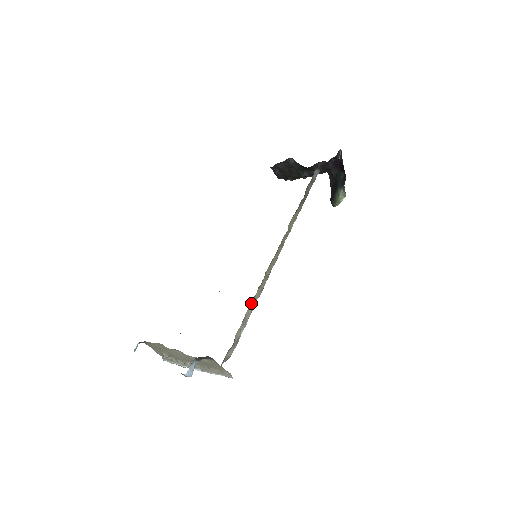
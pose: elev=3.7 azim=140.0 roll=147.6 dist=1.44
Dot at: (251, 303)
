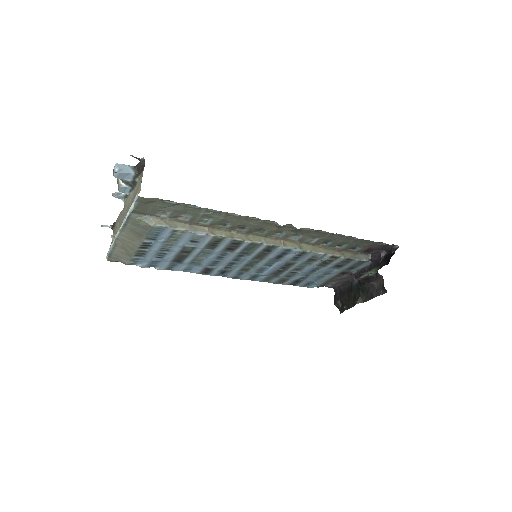
Dot at: (214, 229)
